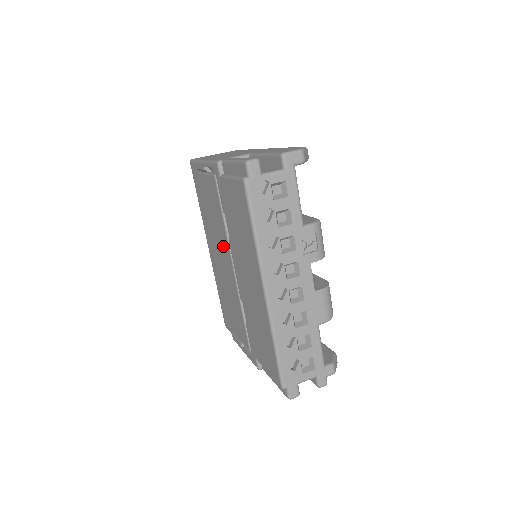
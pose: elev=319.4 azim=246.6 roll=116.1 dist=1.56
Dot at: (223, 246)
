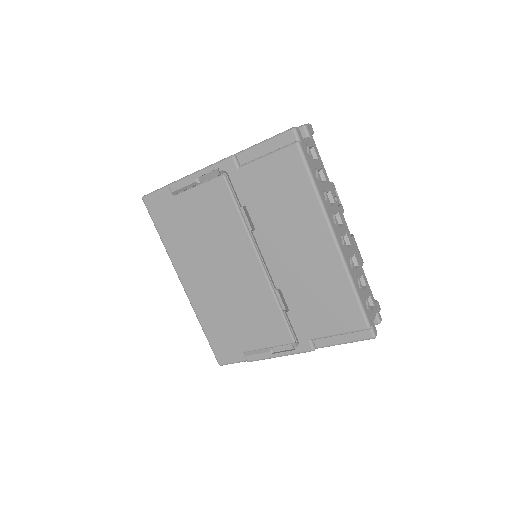
Dot at: (236, 249)
